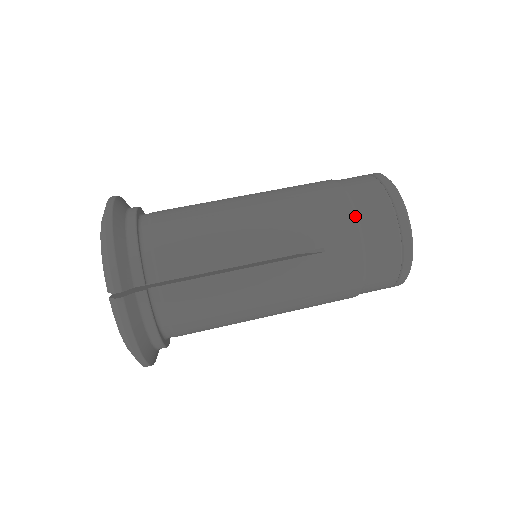
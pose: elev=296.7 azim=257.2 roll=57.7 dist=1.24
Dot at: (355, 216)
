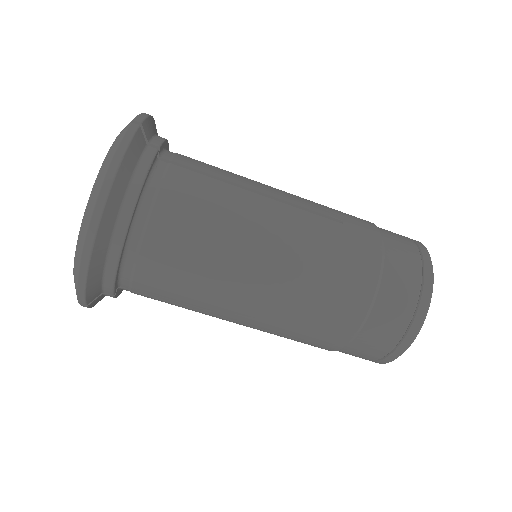
Dot at: (349, 342)
